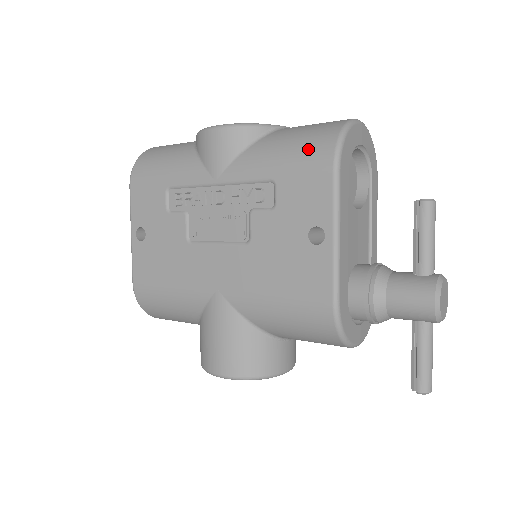
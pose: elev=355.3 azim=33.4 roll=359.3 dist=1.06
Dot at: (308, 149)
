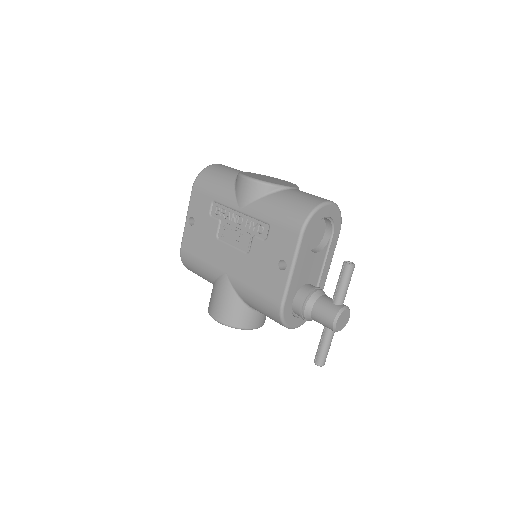
Dot at: (292, 215)
